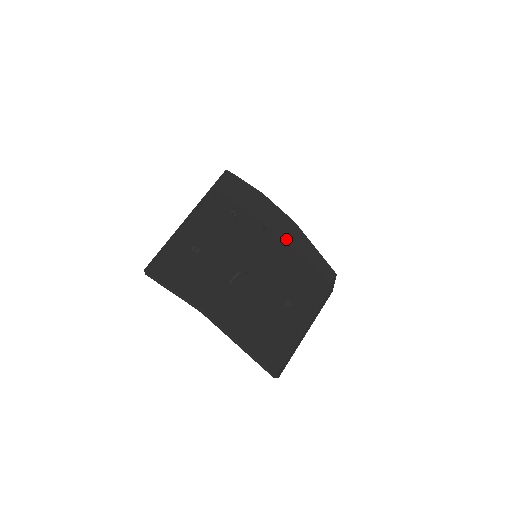
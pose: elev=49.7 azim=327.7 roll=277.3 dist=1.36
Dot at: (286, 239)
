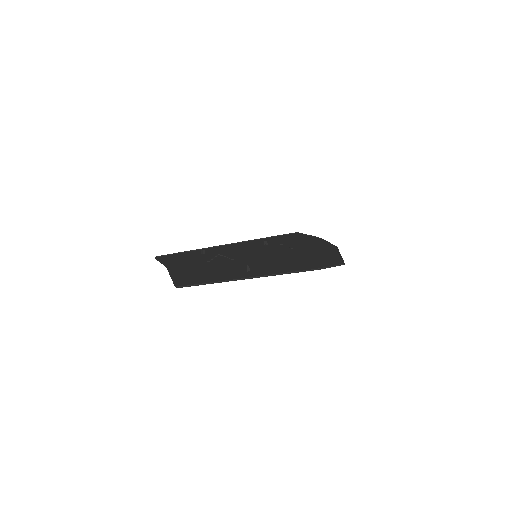
Dot at: (308, 252)
